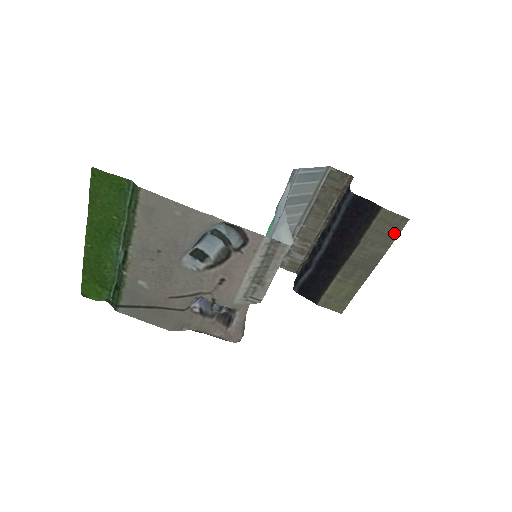
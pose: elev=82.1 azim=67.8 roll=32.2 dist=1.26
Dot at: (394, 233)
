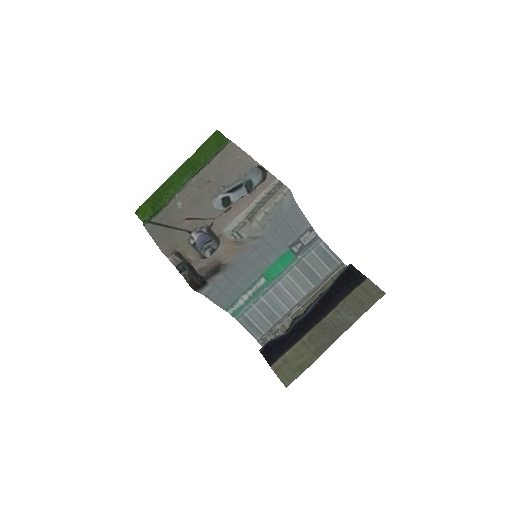
Dot at: (369, 304)
